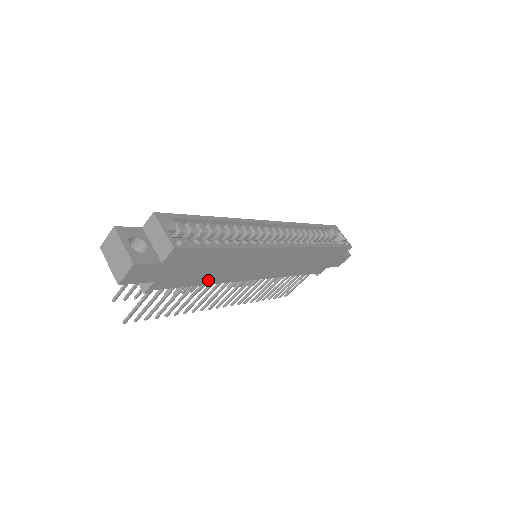
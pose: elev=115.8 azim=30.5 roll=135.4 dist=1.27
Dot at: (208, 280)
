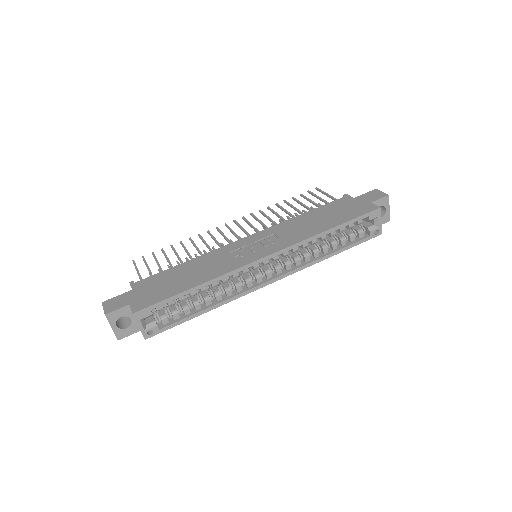
Dot at: occluded
